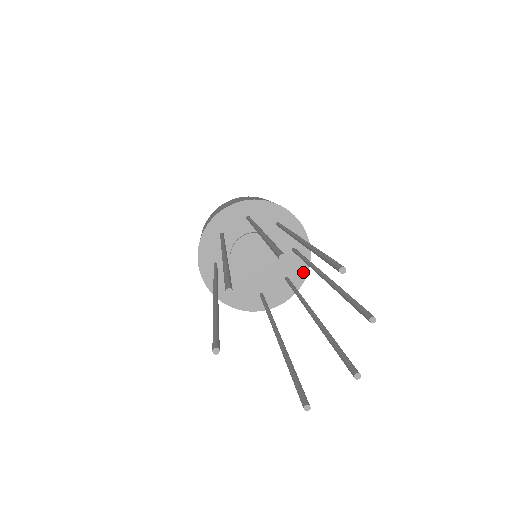
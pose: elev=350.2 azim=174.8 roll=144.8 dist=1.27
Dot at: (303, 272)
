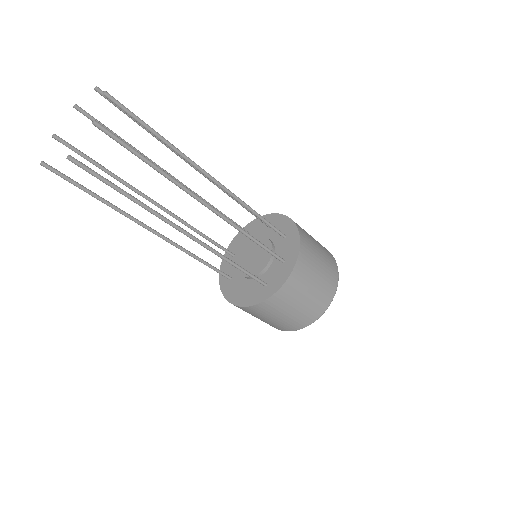
Dot at: (296, 249)
